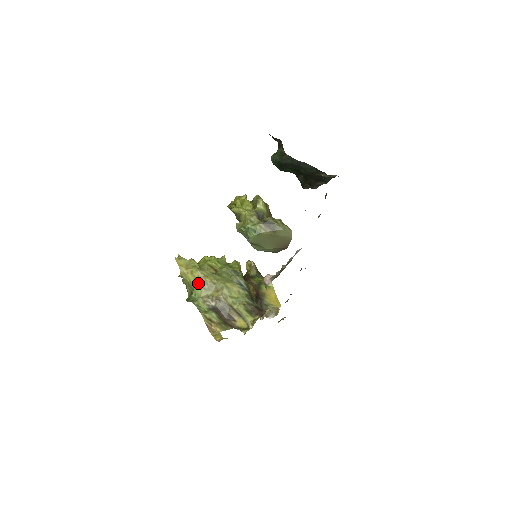
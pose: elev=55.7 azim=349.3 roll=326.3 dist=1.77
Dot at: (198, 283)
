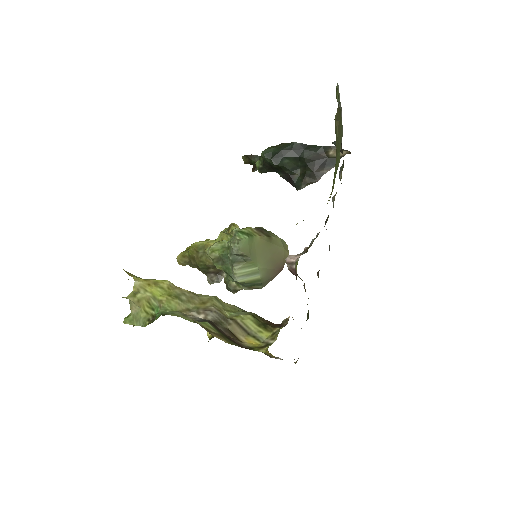
Dot at: (169, 294)
